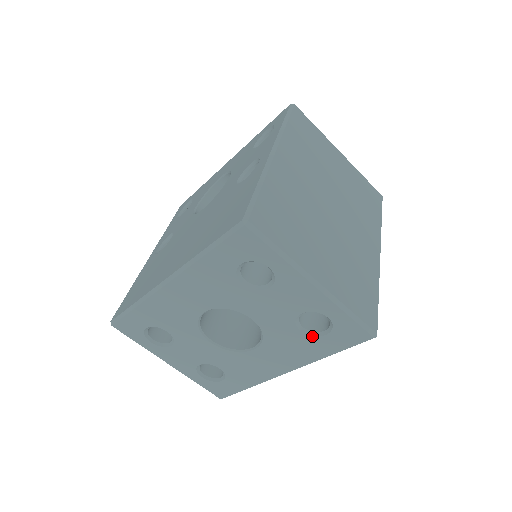
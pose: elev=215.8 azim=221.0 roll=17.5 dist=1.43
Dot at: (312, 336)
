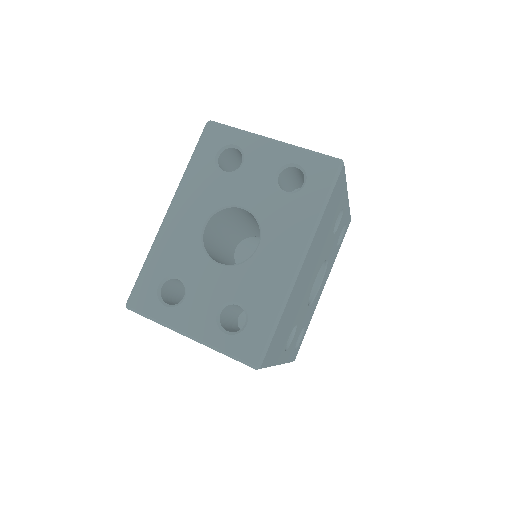
Dot at: (296, 193)
